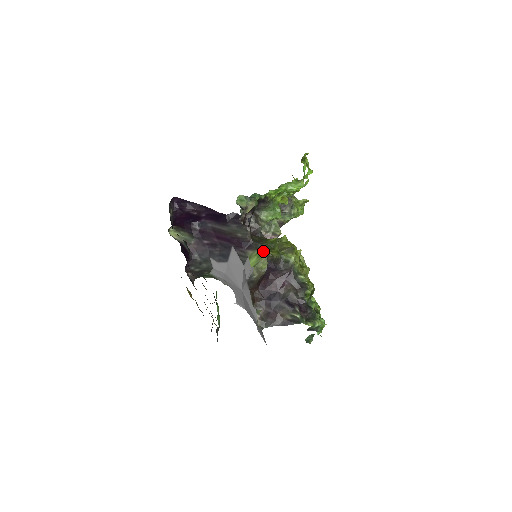
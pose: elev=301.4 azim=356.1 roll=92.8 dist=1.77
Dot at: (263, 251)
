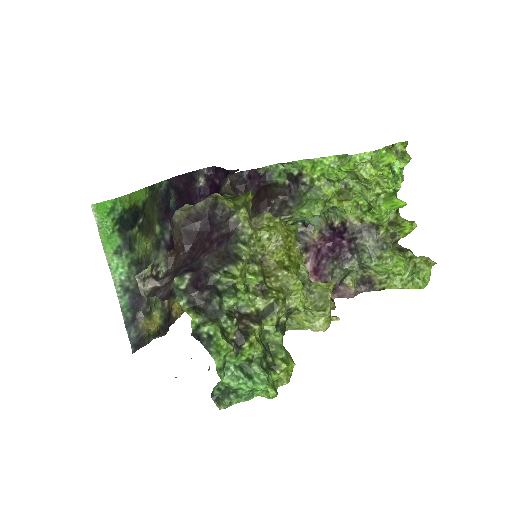
Dot at: occluded
